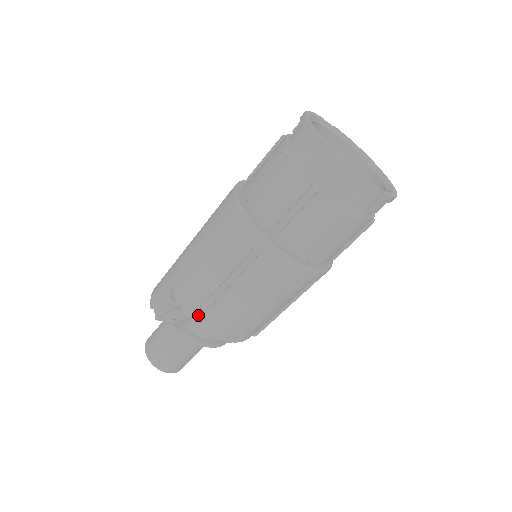
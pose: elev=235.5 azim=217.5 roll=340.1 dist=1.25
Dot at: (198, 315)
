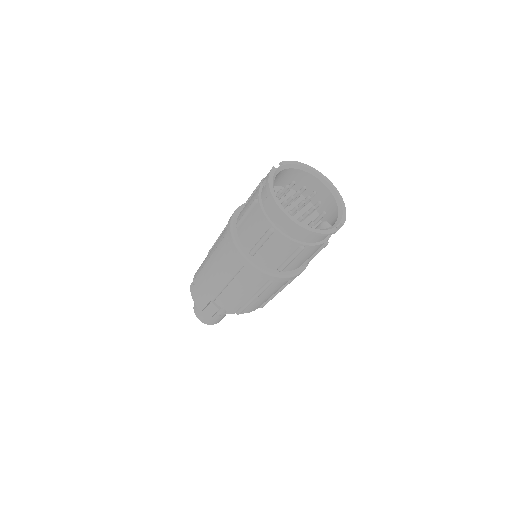
Dot at: occluded
